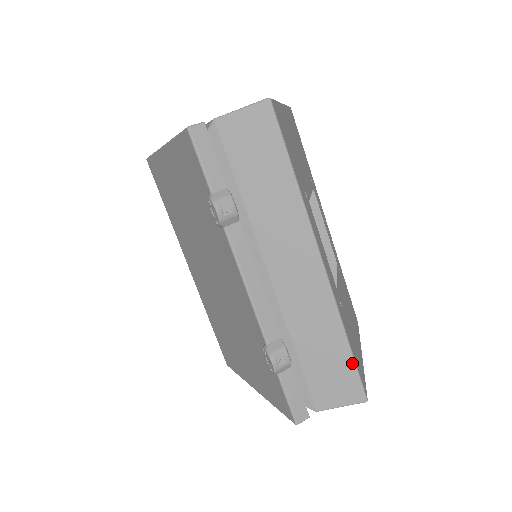
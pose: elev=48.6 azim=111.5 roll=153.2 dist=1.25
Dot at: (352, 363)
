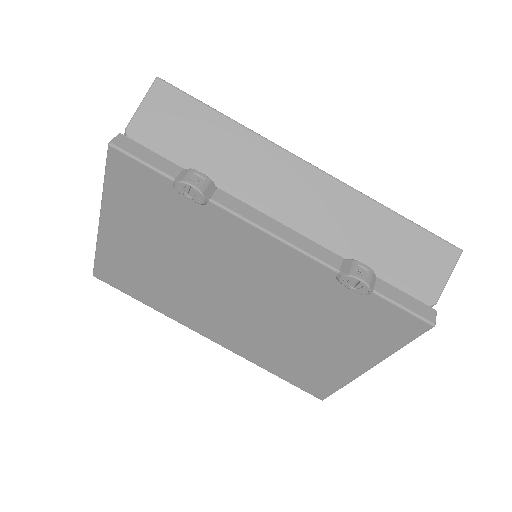
Dot at: (418, 228)
